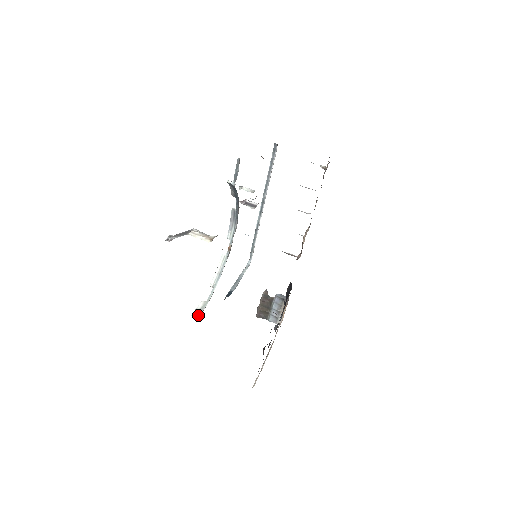
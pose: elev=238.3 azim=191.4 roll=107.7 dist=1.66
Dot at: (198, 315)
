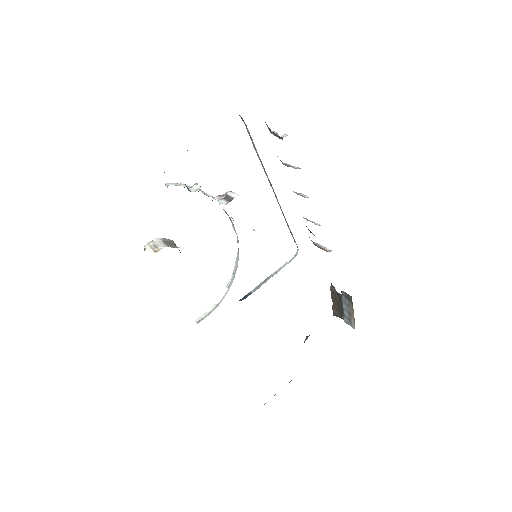
Dot at: (200, 321)
